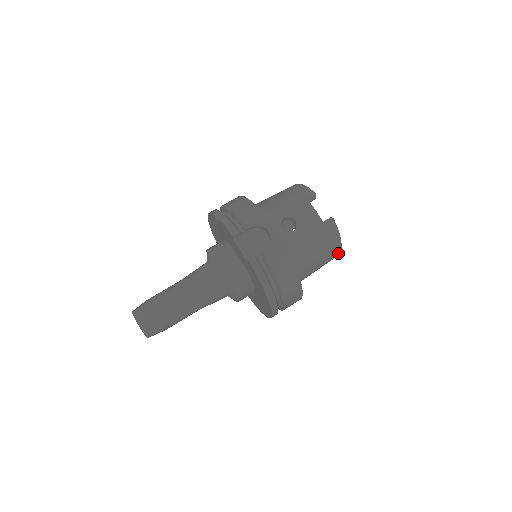
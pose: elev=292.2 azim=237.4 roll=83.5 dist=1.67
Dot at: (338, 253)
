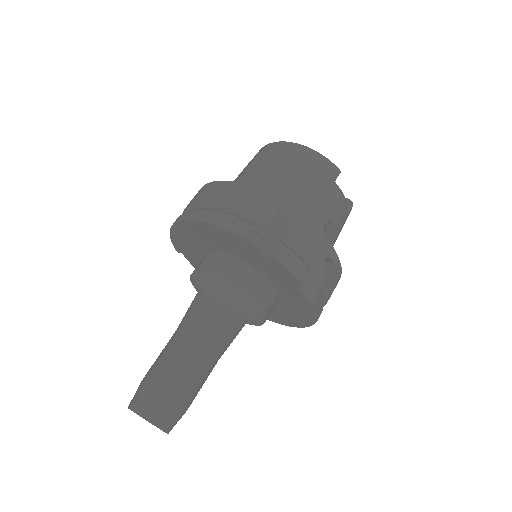
Dot at: occluded
